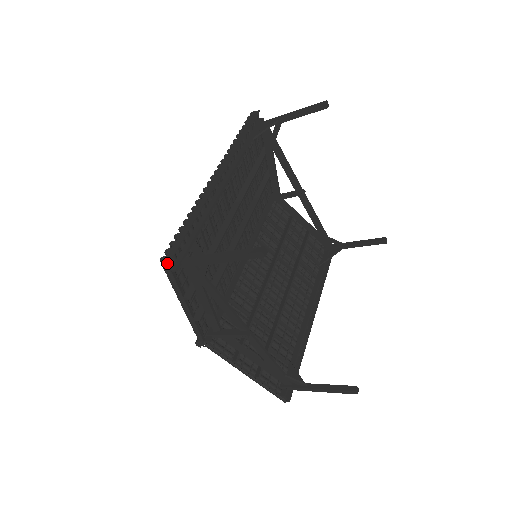
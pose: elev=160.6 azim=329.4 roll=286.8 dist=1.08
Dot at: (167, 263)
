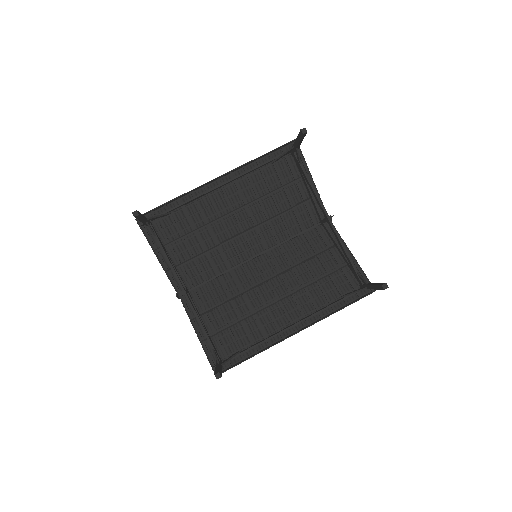
Dot at: (136, 219)
